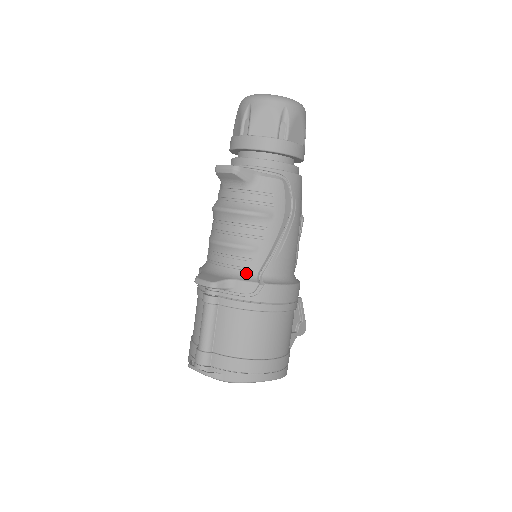
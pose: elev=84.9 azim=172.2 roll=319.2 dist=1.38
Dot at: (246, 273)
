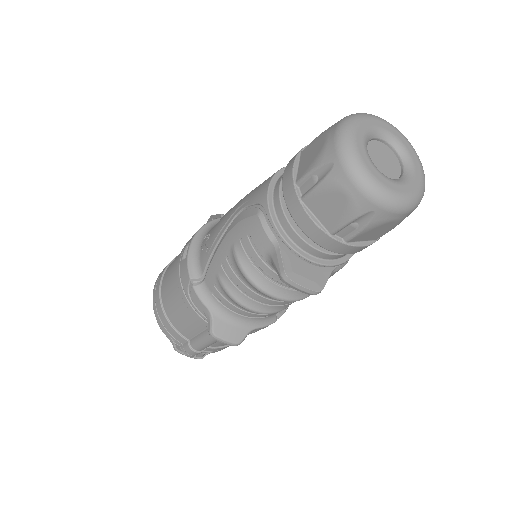
Dot at: (268, 318)
